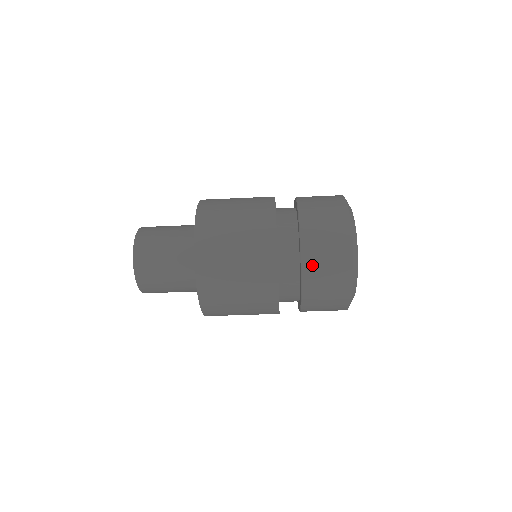
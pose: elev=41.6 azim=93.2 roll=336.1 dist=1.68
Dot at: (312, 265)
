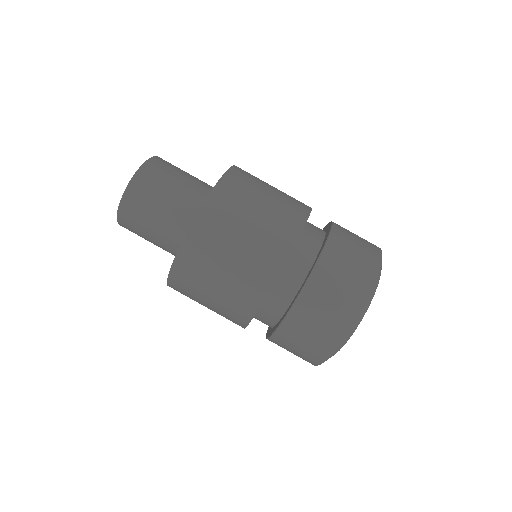
Dot at: (314, 296)
